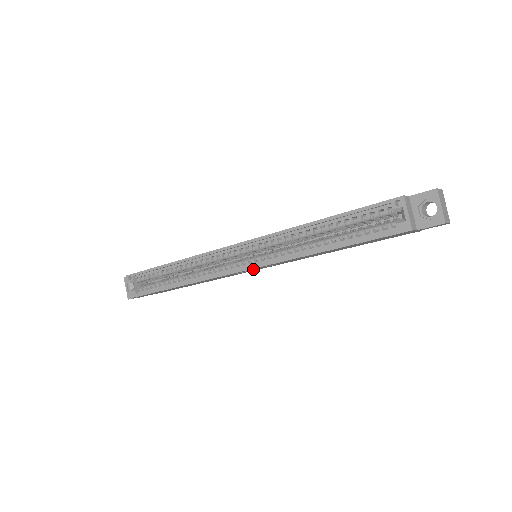
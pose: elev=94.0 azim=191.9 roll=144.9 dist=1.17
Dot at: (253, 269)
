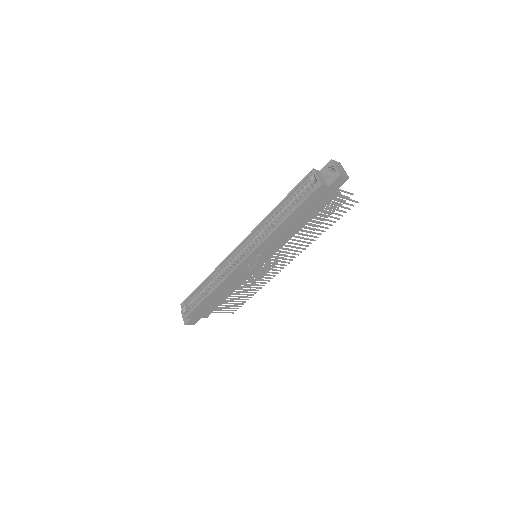
Dot at: (252, 260)
